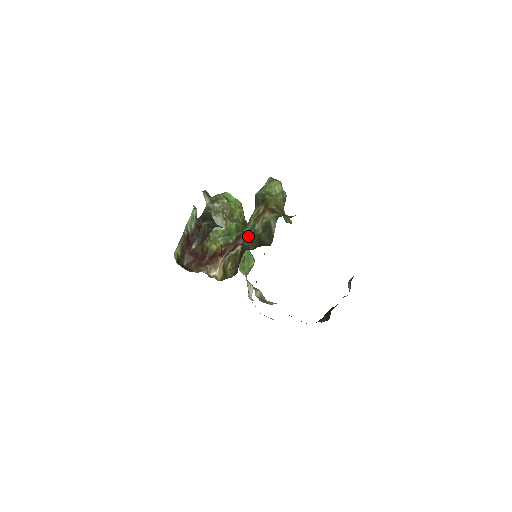
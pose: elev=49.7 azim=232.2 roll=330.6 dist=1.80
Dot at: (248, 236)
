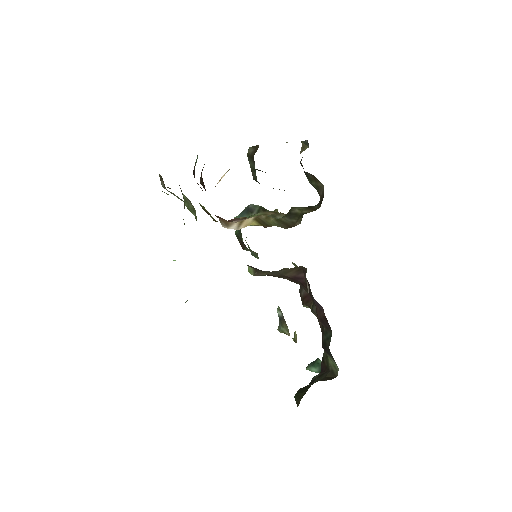
Dot at: occluded
